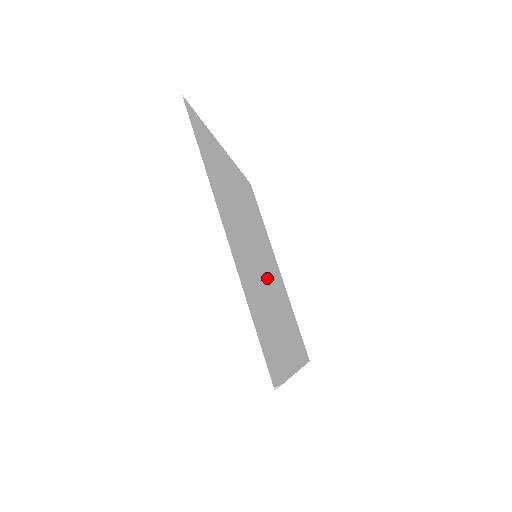
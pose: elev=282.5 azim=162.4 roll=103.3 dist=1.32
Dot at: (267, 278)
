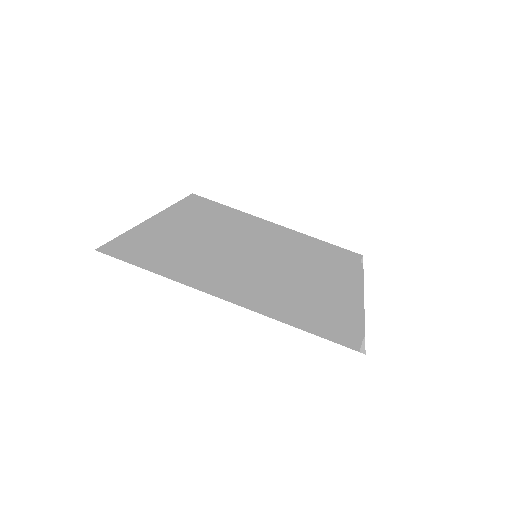
Dot at: (279, 260)
